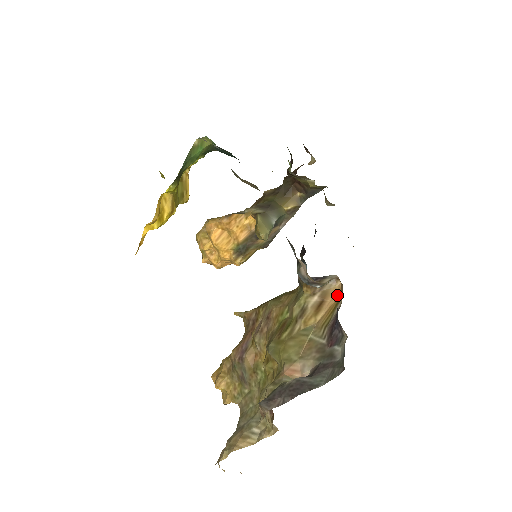
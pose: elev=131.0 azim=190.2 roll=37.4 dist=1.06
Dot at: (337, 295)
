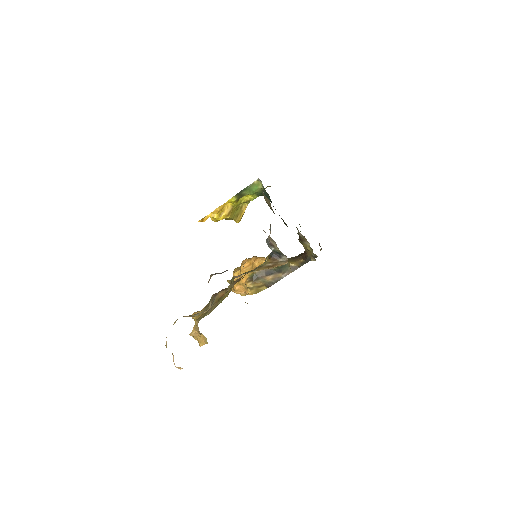
Dot at: occluded
